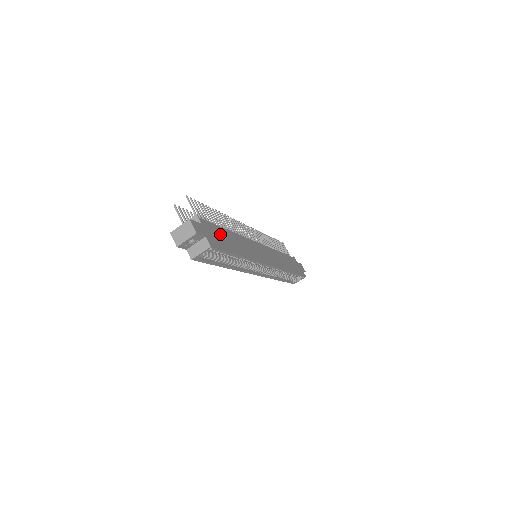
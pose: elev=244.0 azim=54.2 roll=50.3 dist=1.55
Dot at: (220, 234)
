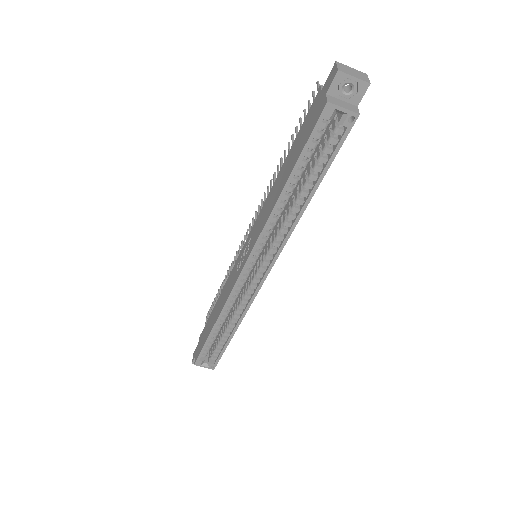
Dot at: occluded
